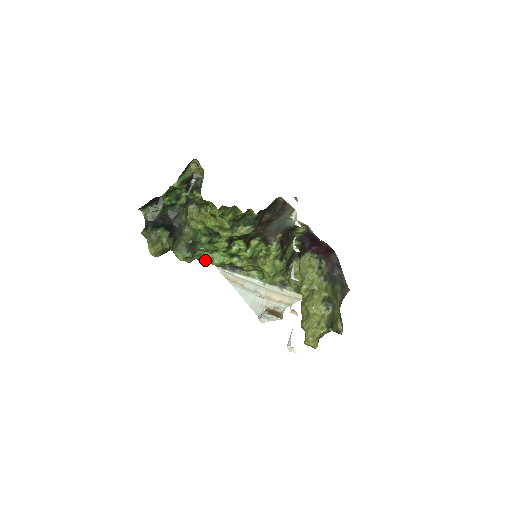
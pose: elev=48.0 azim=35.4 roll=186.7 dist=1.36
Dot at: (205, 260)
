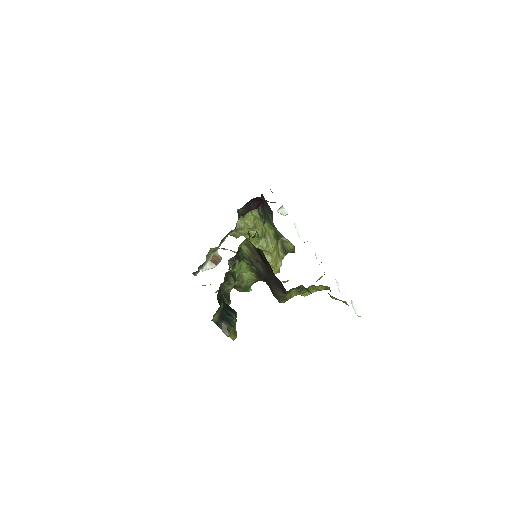
Dot at: occluded
